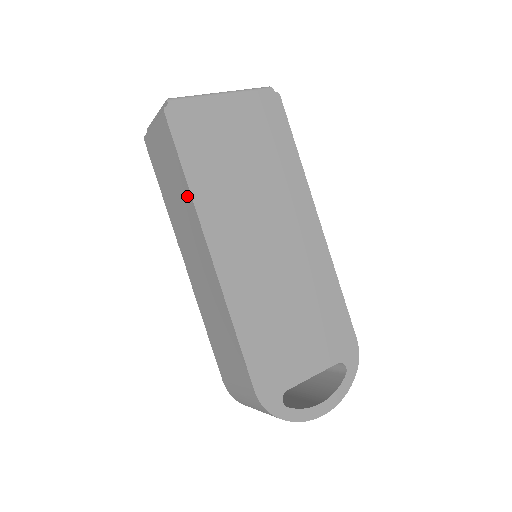
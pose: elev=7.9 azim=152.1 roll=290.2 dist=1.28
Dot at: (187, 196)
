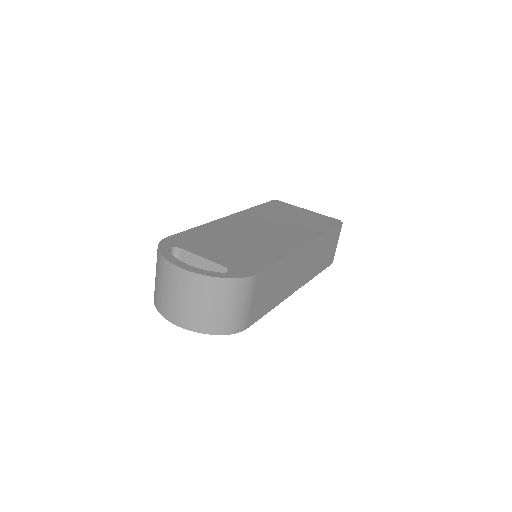
Dot at: occluded
